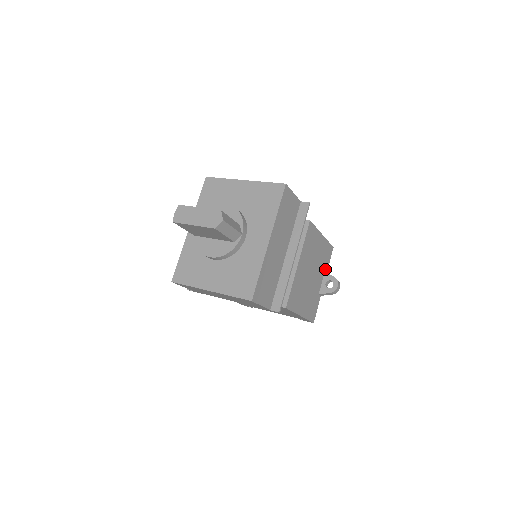
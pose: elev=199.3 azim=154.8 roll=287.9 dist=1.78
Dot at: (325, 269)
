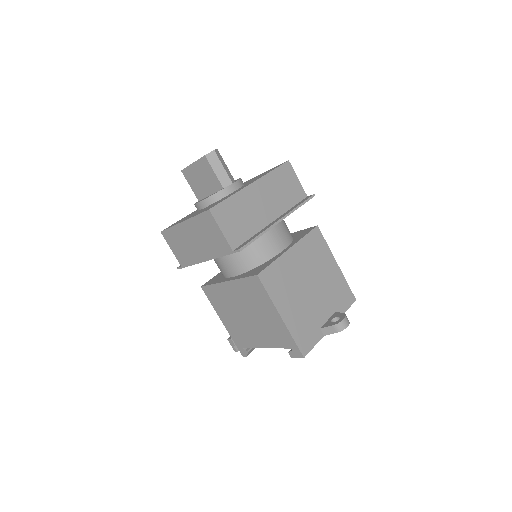
Dot at: (337, 310)
